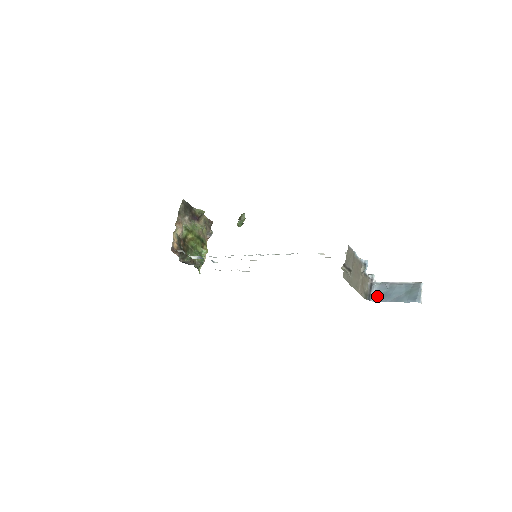
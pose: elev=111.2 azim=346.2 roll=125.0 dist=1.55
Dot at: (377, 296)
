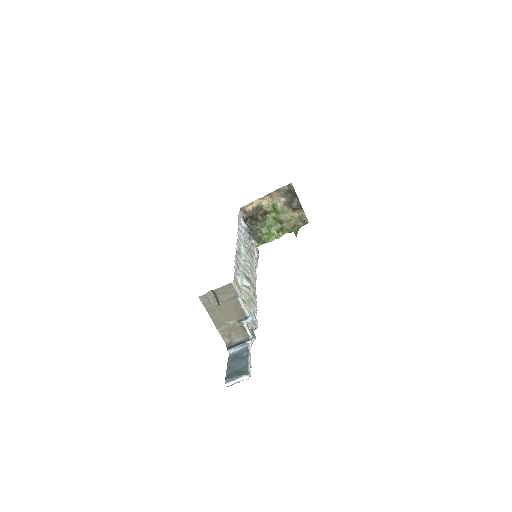
Dot at: (235, 353)
